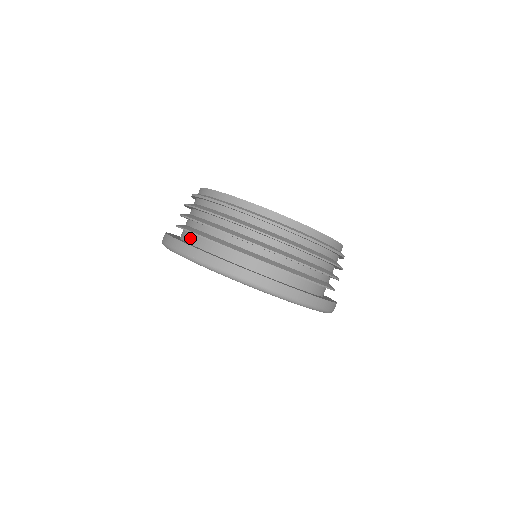
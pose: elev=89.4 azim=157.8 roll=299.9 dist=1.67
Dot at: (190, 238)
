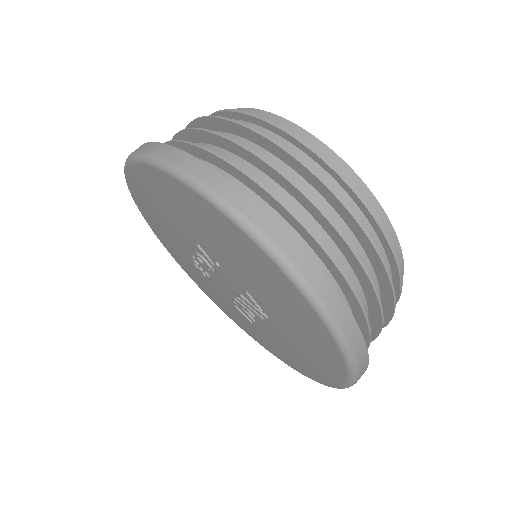
Dot at: occluded
